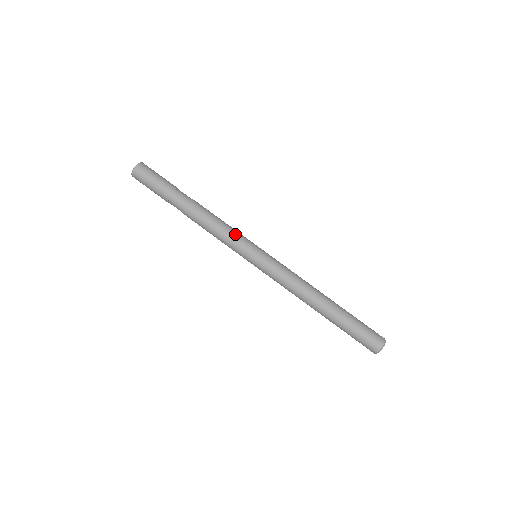
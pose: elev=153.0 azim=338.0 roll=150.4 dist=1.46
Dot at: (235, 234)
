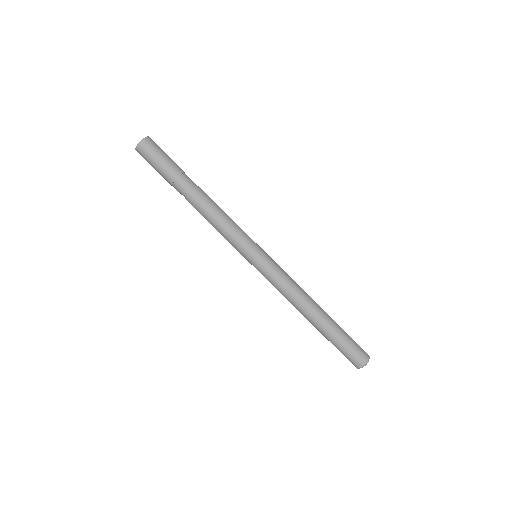
Dot at: occluded
